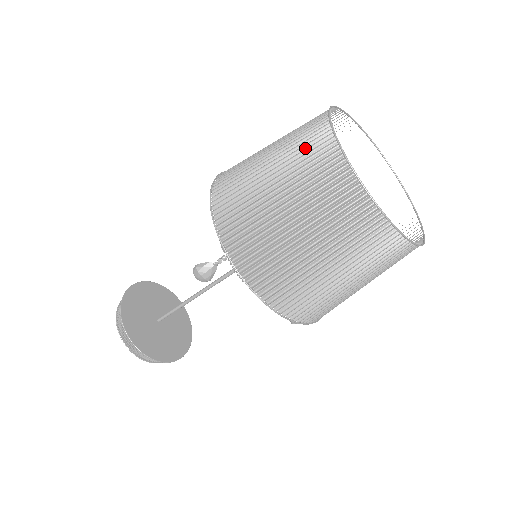
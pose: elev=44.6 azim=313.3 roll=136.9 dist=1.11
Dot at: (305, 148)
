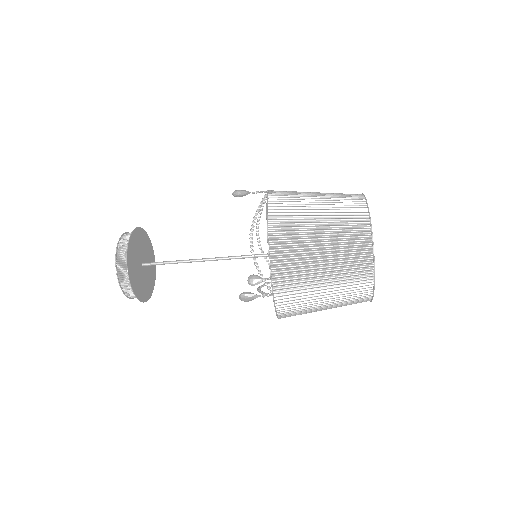
Dot at: (351, 250)
